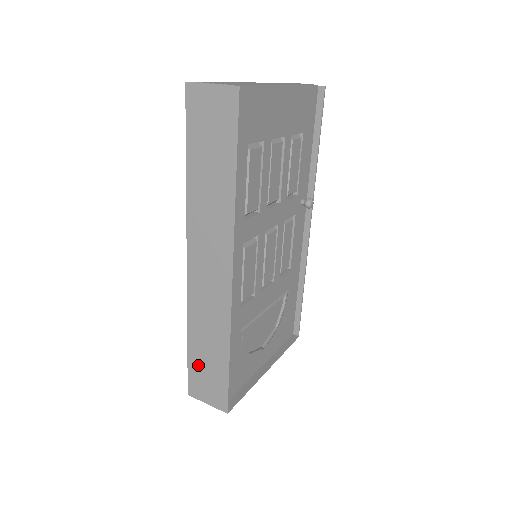
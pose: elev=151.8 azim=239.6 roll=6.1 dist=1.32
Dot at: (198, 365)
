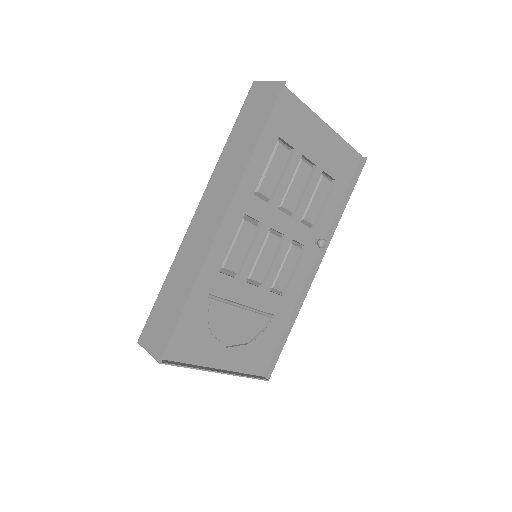
Dot at: (160, 310)
